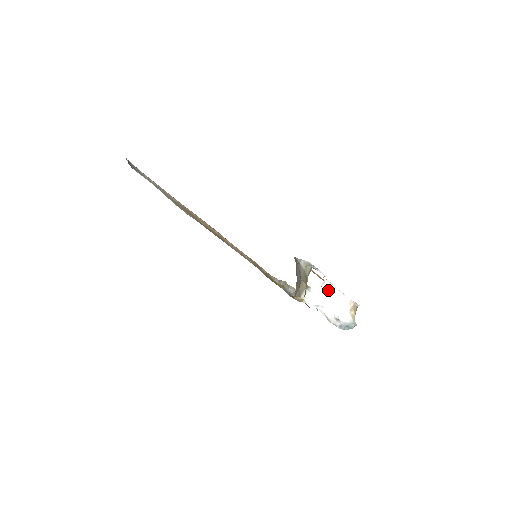
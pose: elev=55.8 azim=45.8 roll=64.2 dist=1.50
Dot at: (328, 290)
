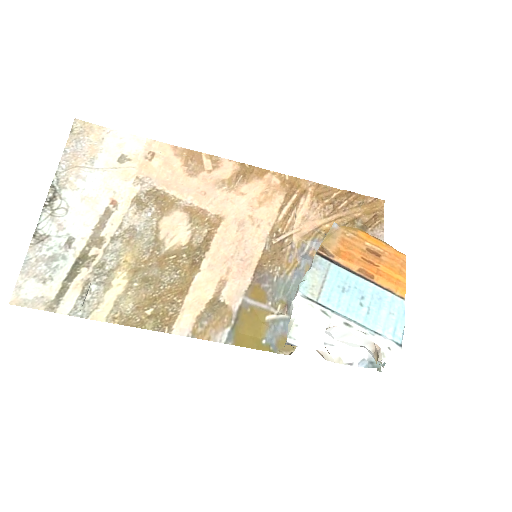
Dot at: (338, 332)
